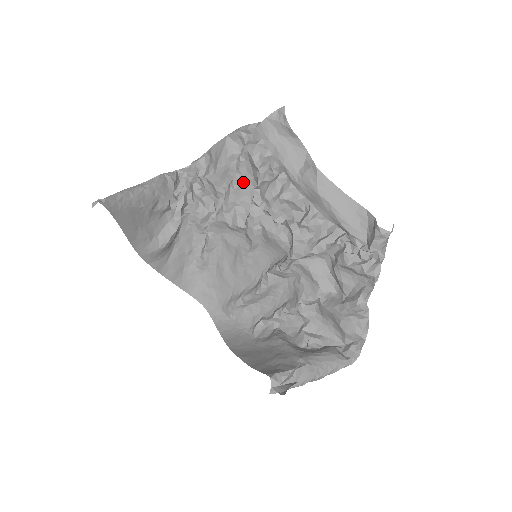
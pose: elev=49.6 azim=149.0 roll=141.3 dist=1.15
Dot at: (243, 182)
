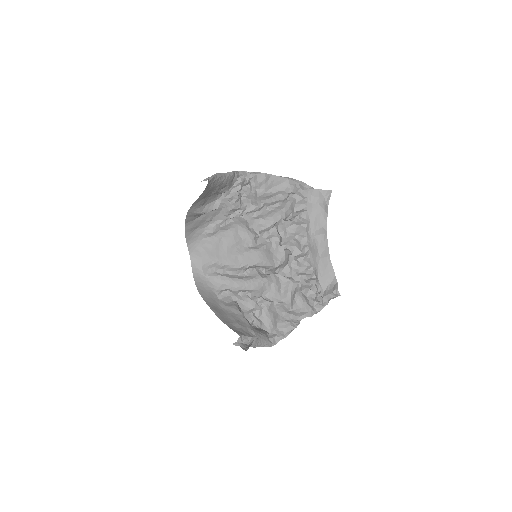
Dot at: (277, 210)
